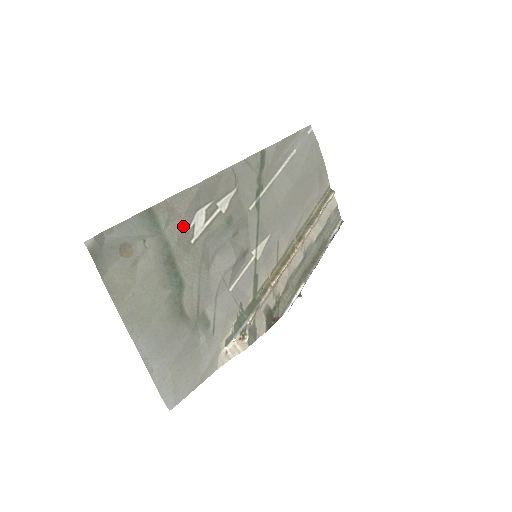
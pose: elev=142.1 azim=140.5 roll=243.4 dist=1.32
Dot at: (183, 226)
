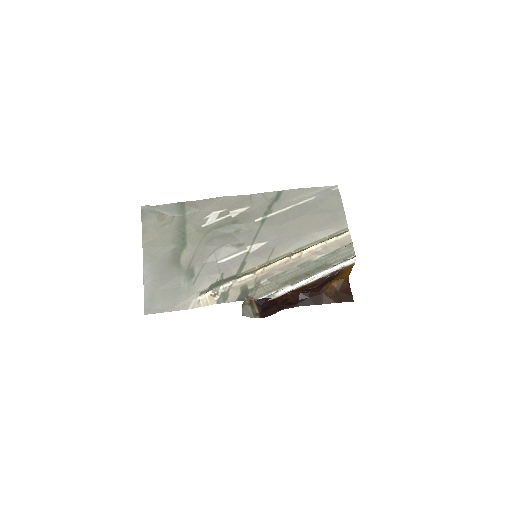
Dot at: (200, 216)
